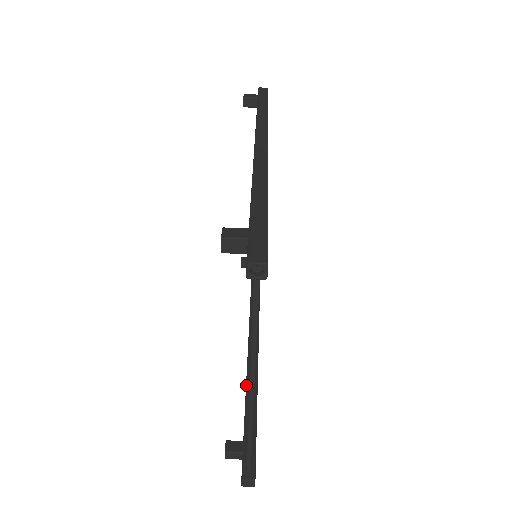
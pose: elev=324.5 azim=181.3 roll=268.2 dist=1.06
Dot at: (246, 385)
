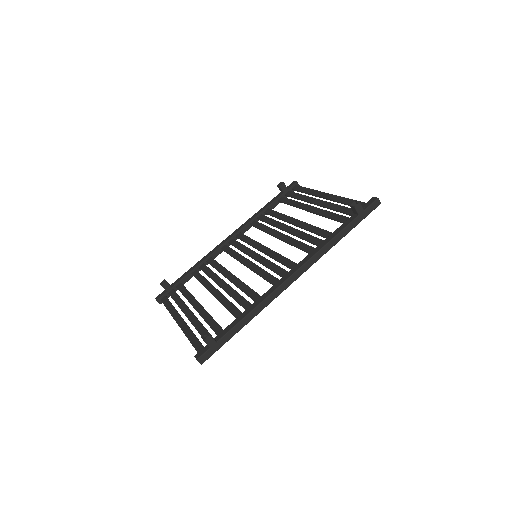
Dot at: (198, 265)
